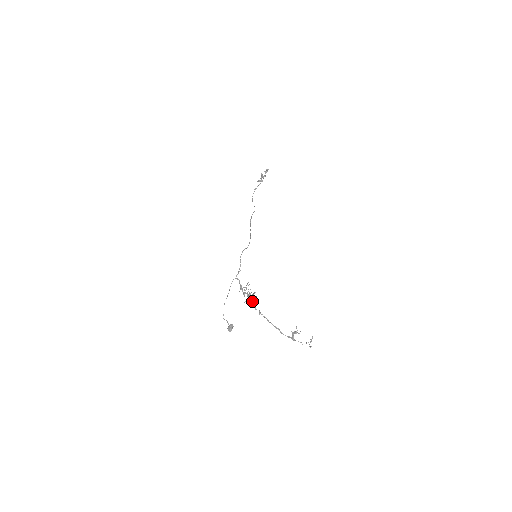
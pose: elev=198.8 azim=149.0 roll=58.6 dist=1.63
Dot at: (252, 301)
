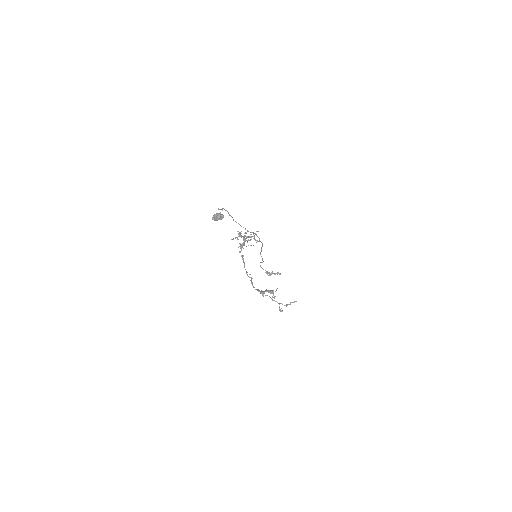
Dot at: (244, 244)
